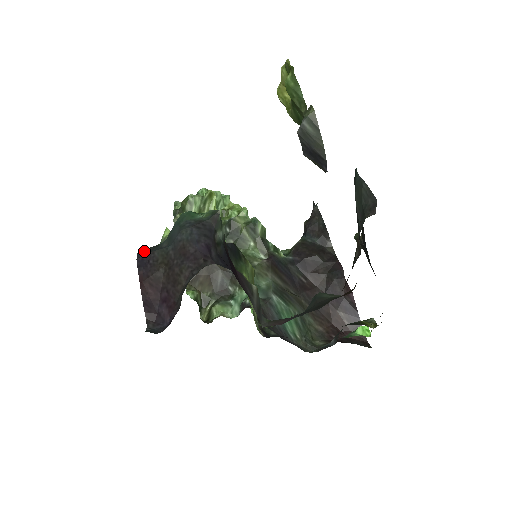
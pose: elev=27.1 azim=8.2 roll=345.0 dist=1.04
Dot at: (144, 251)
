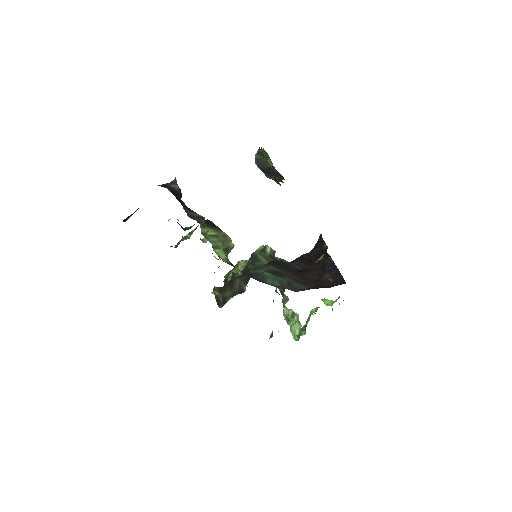
Dot at: occluded
